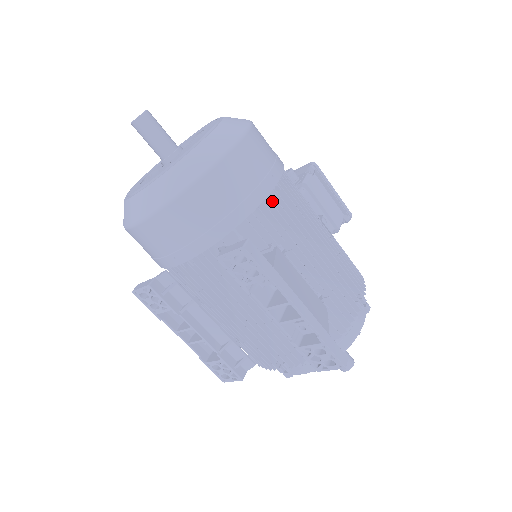
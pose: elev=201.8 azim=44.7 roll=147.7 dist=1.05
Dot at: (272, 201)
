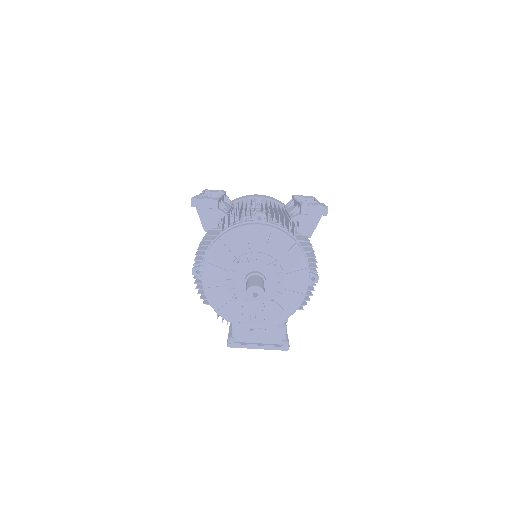
Dot at: occluded
